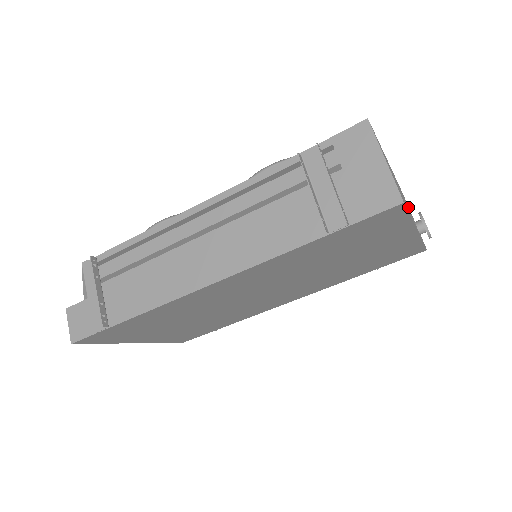
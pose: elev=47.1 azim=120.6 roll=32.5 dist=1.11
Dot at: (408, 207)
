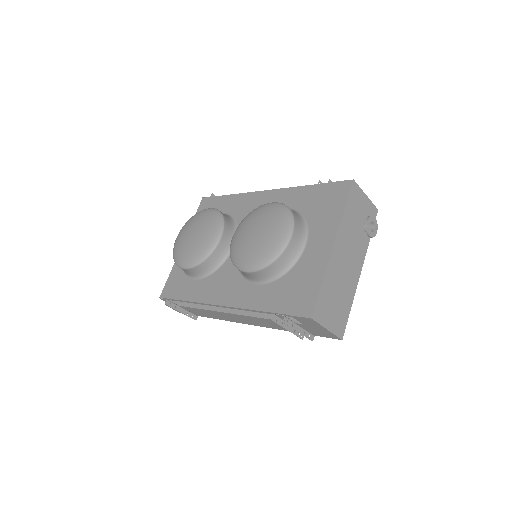
Dot at: (358, 214)
